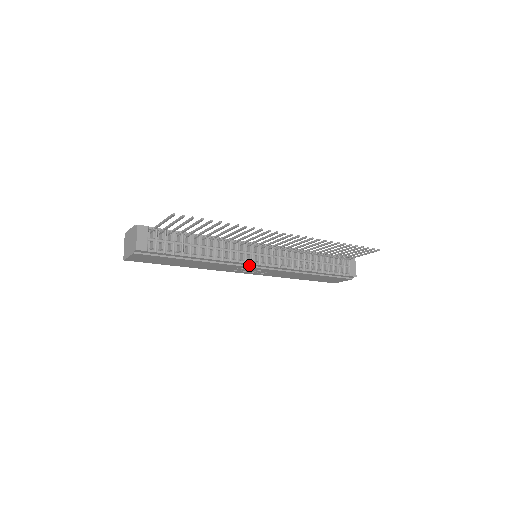
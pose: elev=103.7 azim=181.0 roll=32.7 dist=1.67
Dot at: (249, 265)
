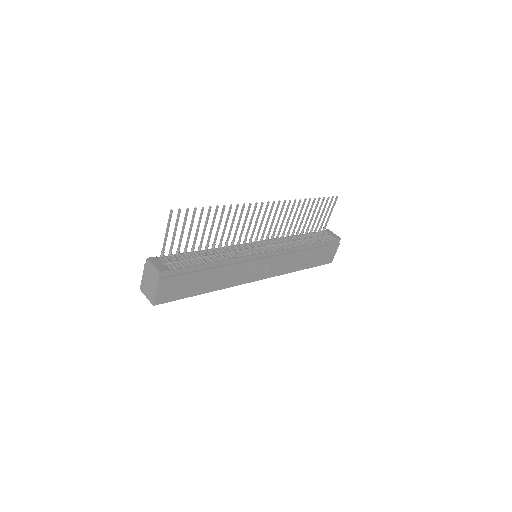
Dot at: (256, 259)
